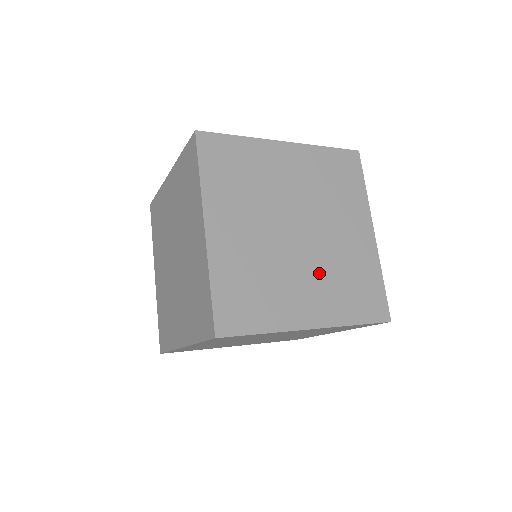
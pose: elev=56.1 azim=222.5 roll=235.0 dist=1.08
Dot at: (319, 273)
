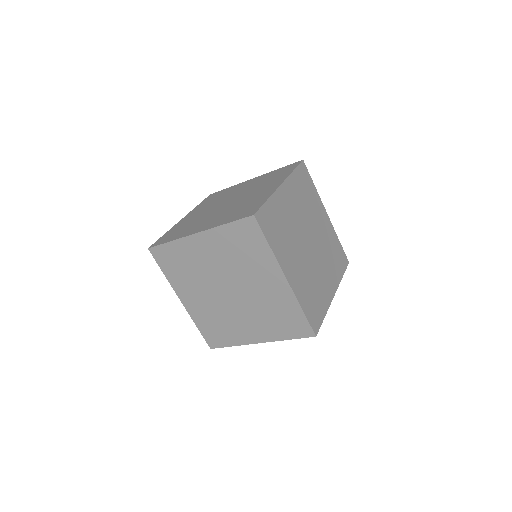
Dot at: (324, 261)
